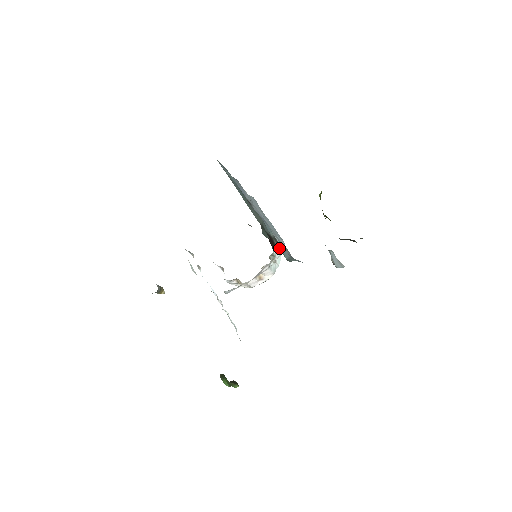
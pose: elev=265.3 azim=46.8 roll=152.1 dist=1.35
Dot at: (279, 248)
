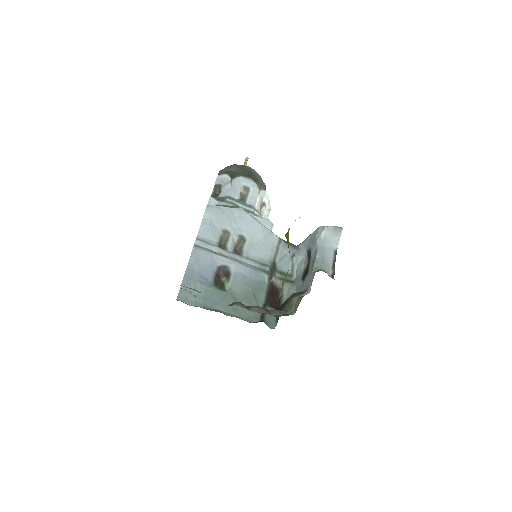
Dot at: (277, 268)
